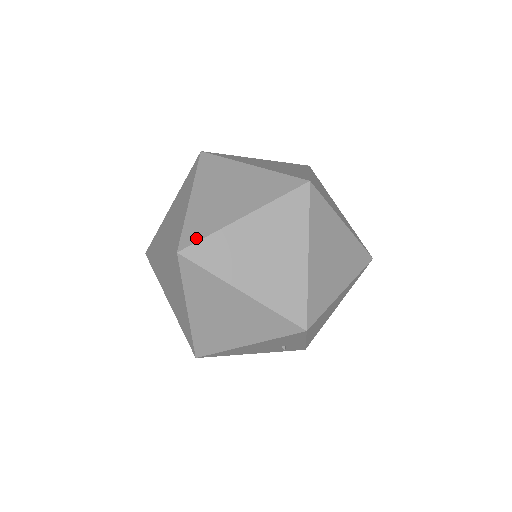
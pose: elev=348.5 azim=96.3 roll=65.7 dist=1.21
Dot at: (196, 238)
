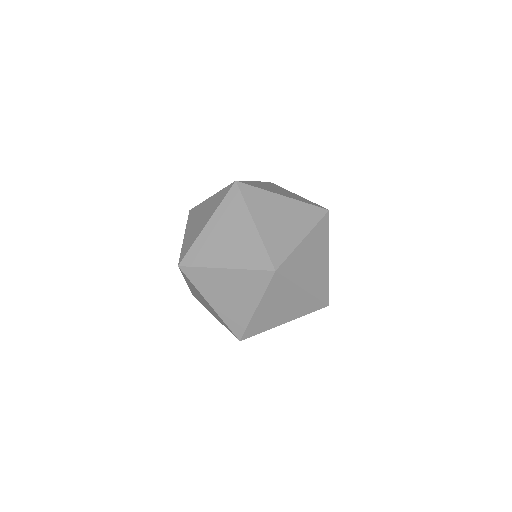
Dot at: (282, 258)
